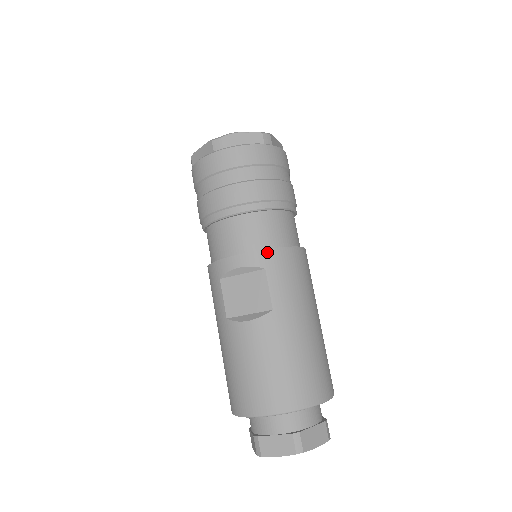
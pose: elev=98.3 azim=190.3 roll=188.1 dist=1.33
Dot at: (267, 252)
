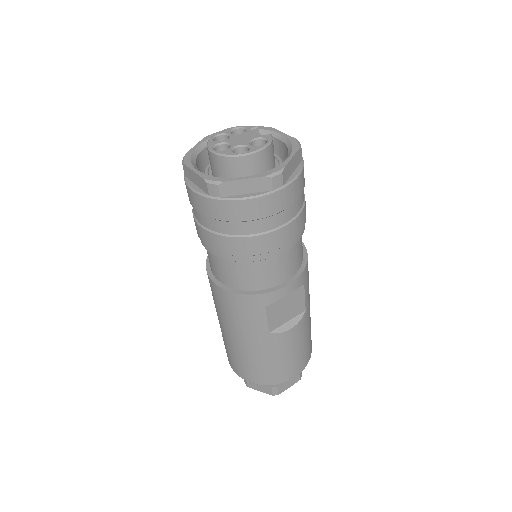
Dot at: (305, 270)
